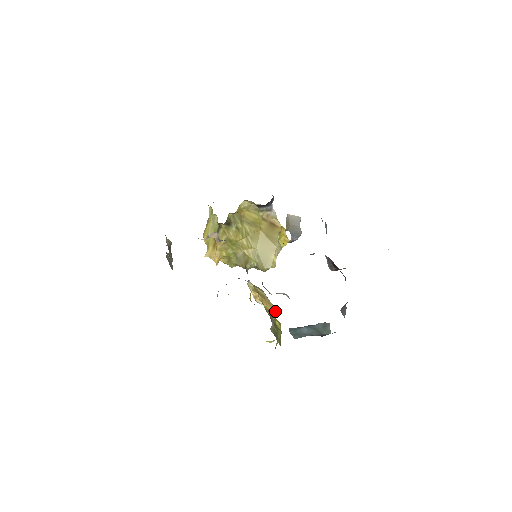
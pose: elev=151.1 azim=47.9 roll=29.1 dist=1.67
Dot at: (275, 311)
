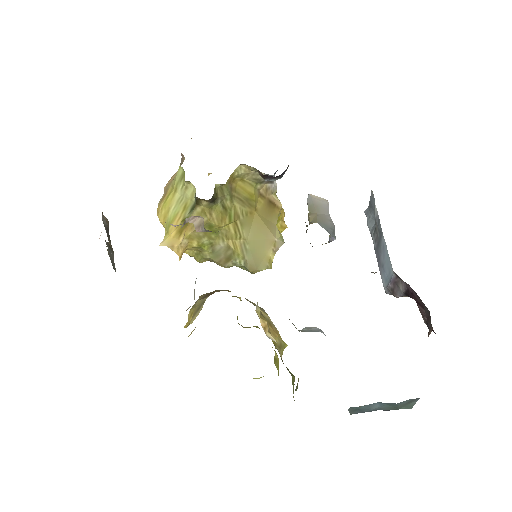
Dot at: (283, 343)
